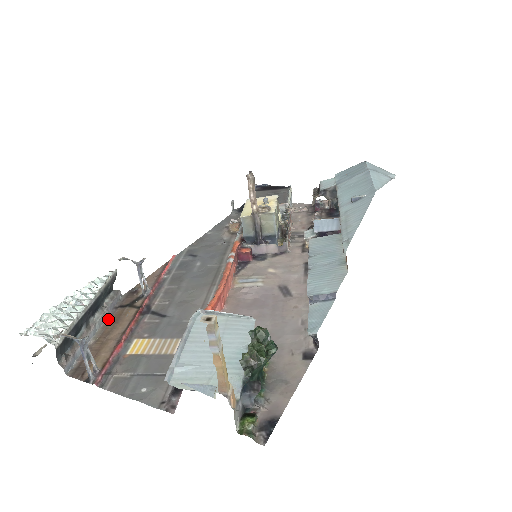
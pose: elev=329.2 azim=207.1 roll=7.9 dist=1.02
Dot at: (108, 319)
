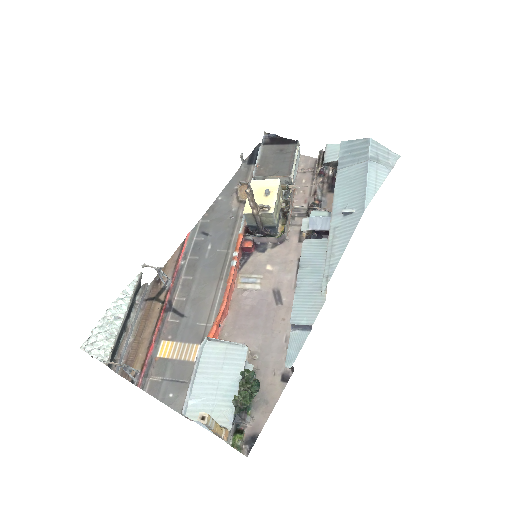
Dot at: (141, 314)
